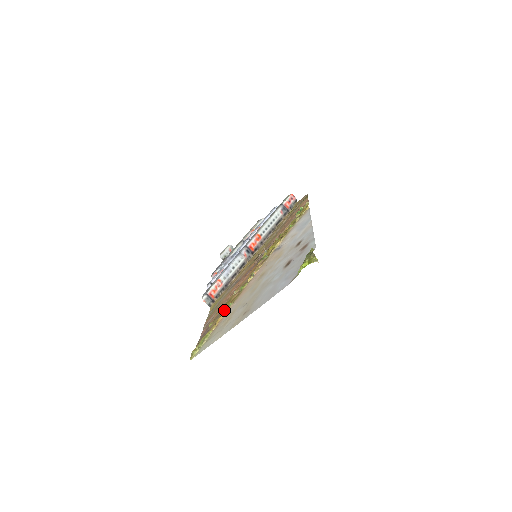
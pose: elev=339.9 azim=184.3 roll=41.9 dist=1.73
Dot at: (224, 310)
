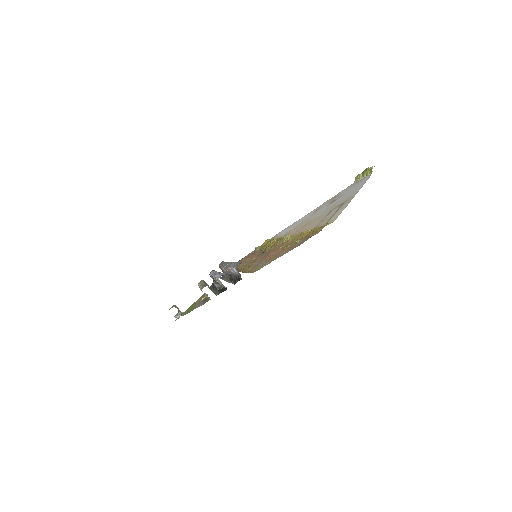
Dot at: (296, 240)
